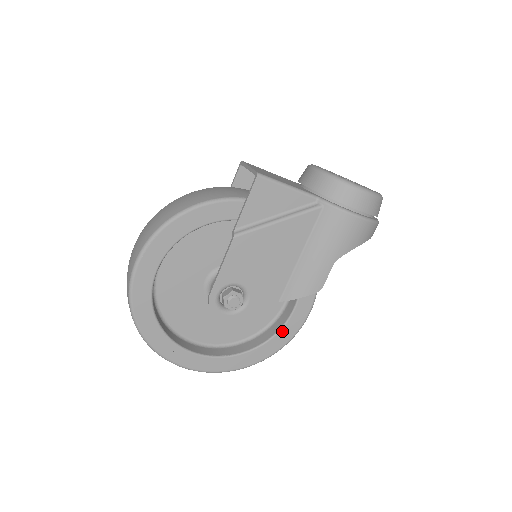
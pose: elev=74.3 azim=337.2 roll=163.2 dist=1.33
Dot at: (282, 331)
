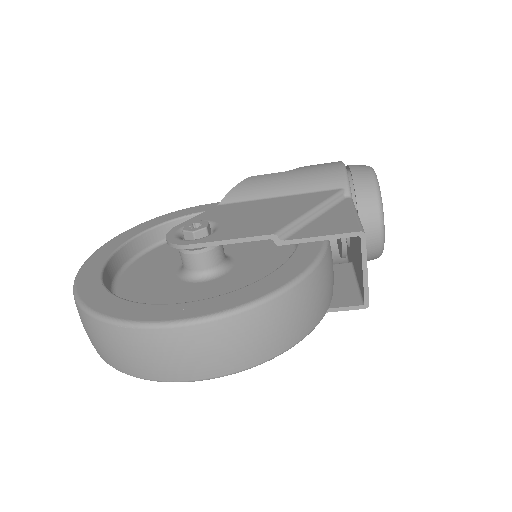
Dot at: occluded
